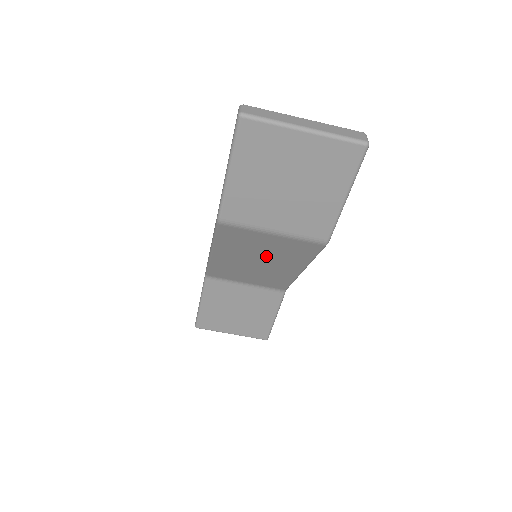
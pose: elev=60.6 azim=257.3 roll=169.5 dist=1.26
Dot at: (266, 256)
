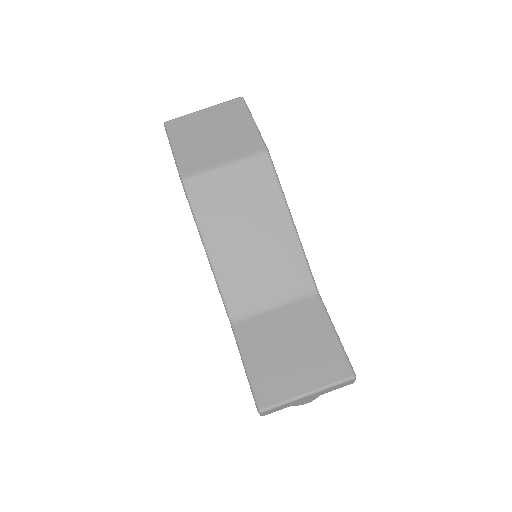
Dot at: (247, 214)
